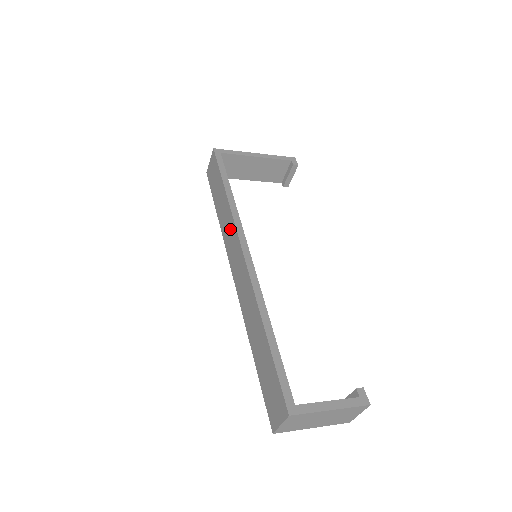
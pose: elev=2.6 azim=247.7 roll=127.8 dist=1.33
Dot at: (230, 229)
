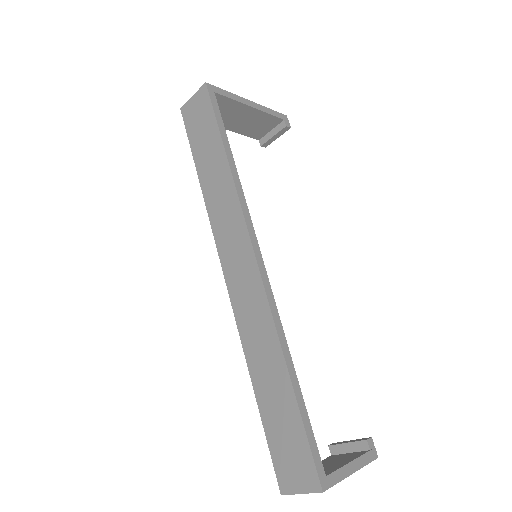
Dot at: (230, 215)
